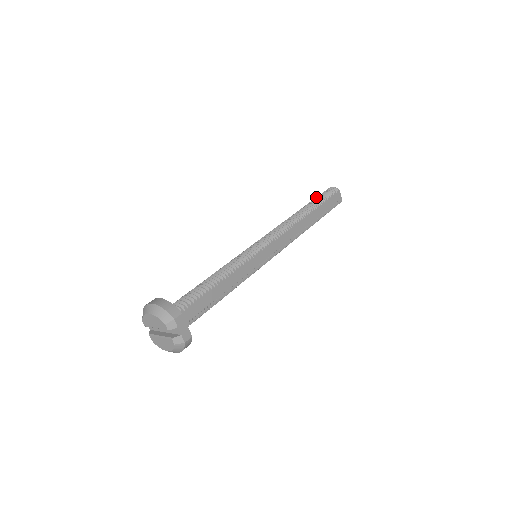
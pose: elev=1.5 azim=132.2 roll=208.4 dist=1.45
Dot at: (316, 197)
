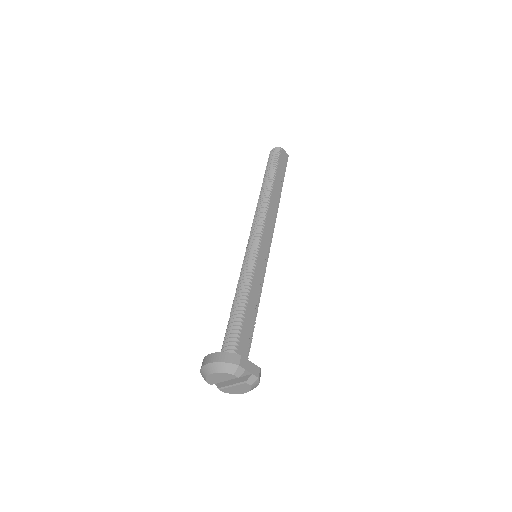
Dot at: (266, 166)
